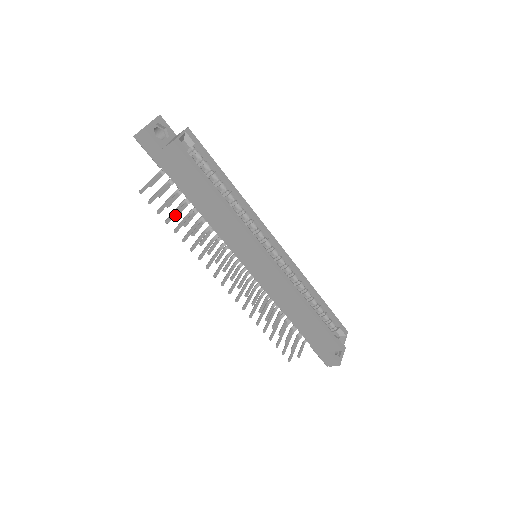
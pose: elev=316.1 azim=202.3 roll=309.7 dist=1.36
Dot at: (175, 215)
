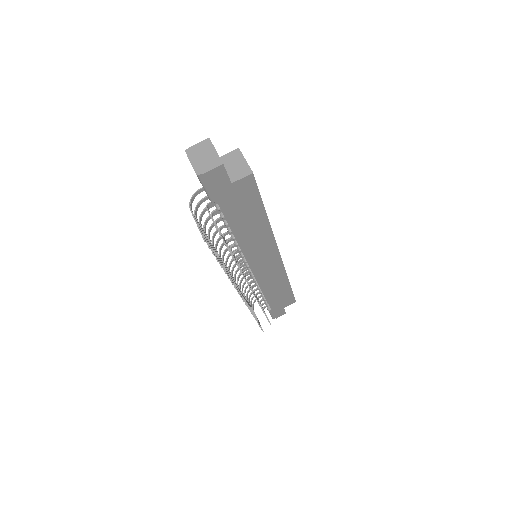
Dot at: (229, 250)
